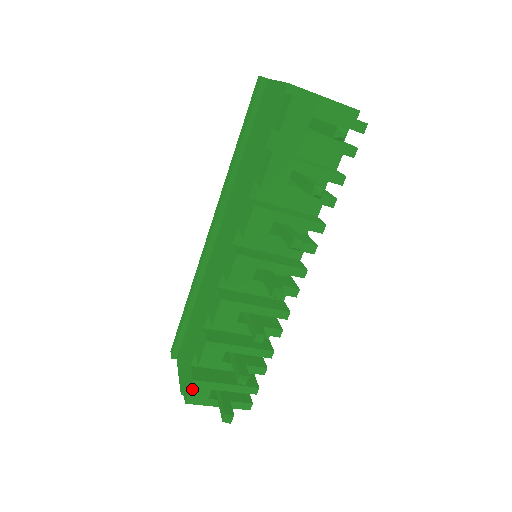
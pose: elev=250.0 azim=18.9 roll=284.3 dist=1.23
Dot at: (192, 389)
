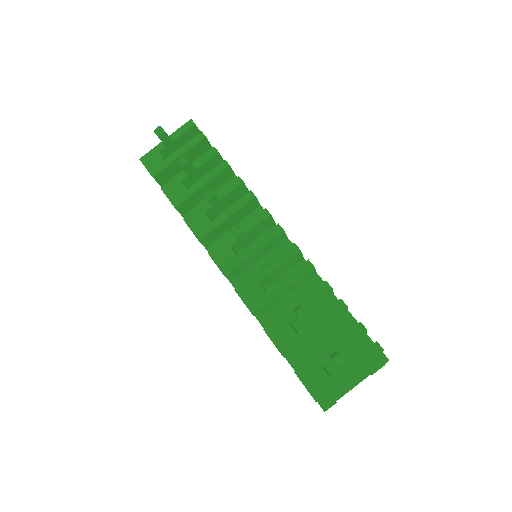
Dot at: (304, 382)
